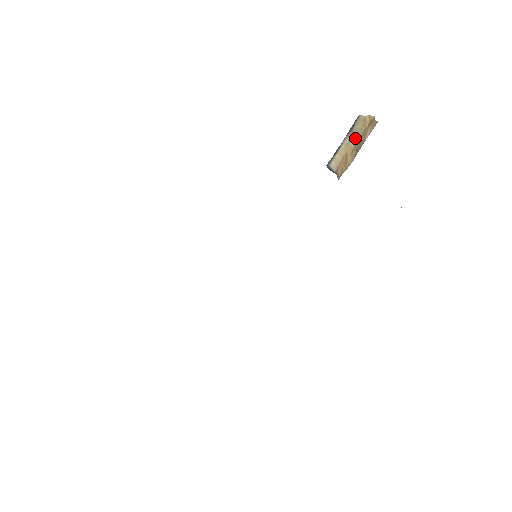
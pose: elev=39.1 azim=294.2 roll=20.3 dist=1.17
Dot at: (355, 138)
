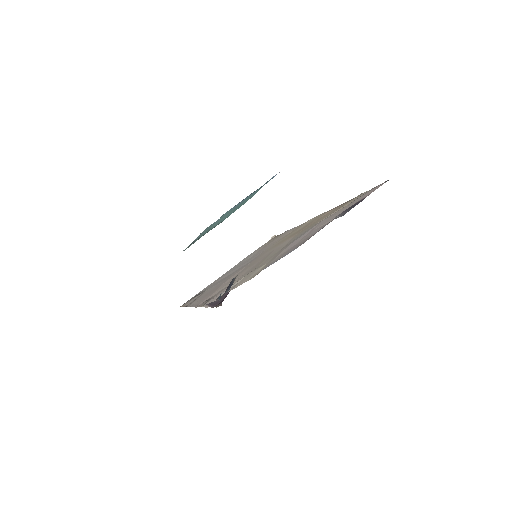
Dot at: occluded
